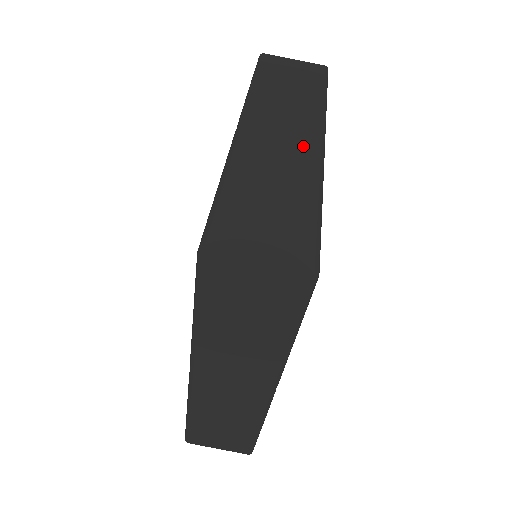
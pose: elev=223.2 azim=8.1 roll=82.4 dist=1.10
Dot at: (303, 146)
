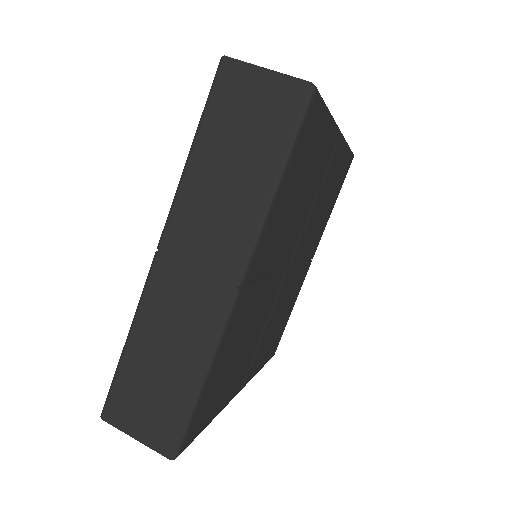
Dot at: (212, 295)
